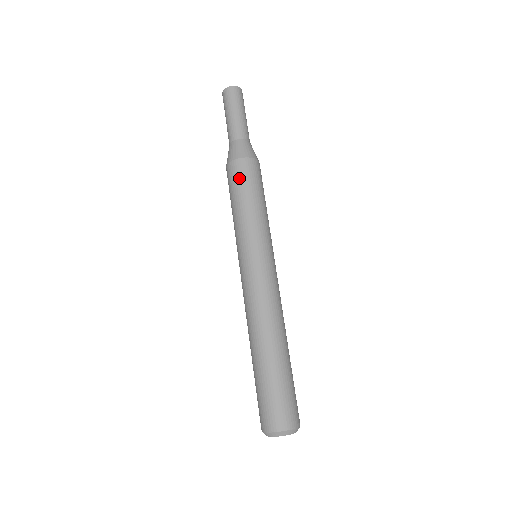
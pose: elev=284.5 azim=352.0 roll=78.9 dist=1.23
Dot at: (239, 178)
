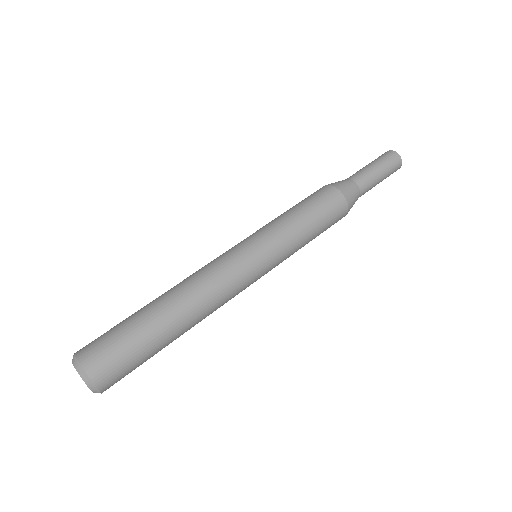
Dot at: (309, 196)
